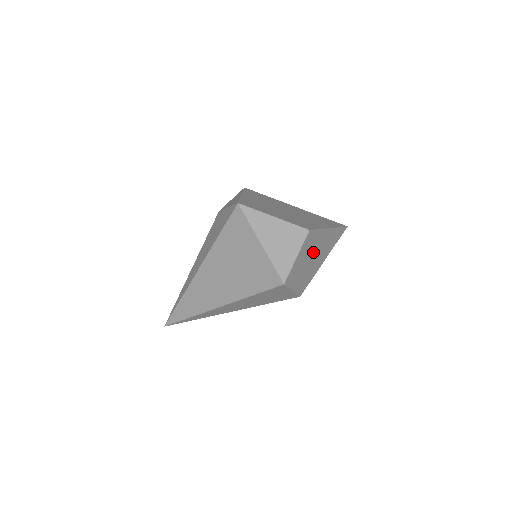
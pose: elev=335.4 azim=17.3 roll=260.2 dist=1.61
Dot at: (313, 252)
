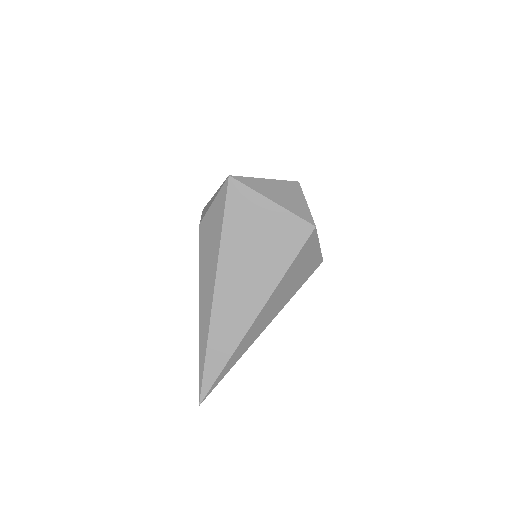
Dot at: occluded
